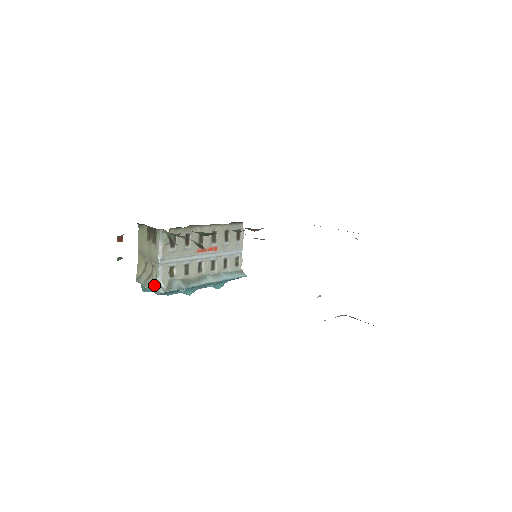
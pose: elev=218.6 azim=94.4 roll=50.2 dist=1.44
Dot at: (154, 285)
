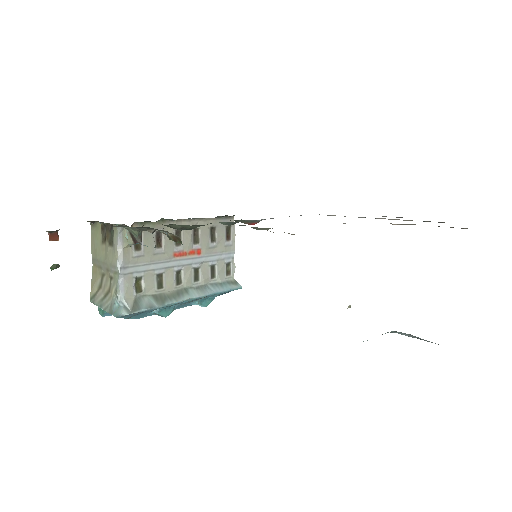
Dot at: (113, 305)
